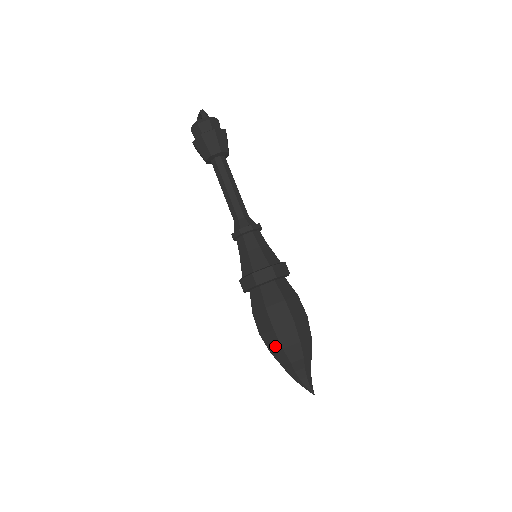
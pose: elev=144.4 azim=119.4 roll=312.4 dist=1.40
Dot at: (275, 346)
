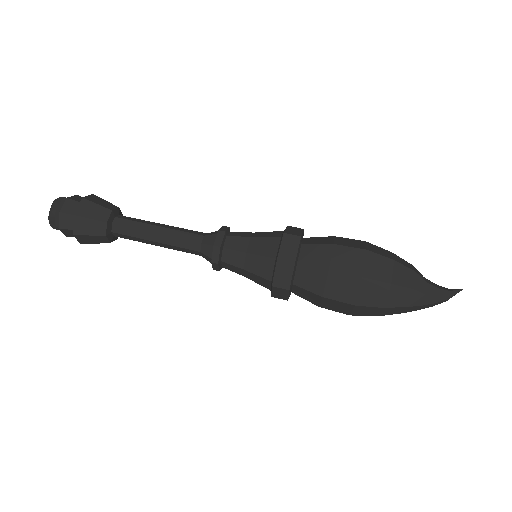
Dot at: (386, 268)
